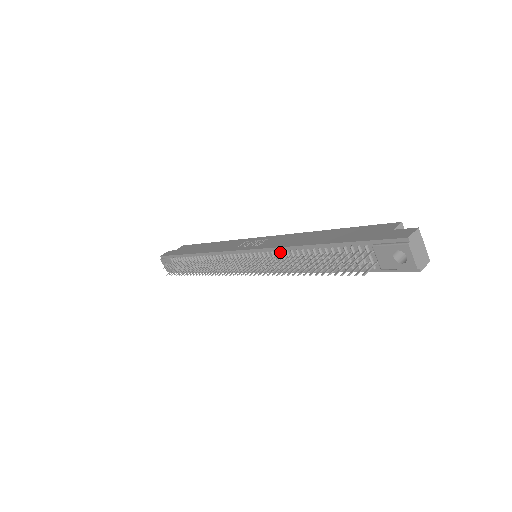
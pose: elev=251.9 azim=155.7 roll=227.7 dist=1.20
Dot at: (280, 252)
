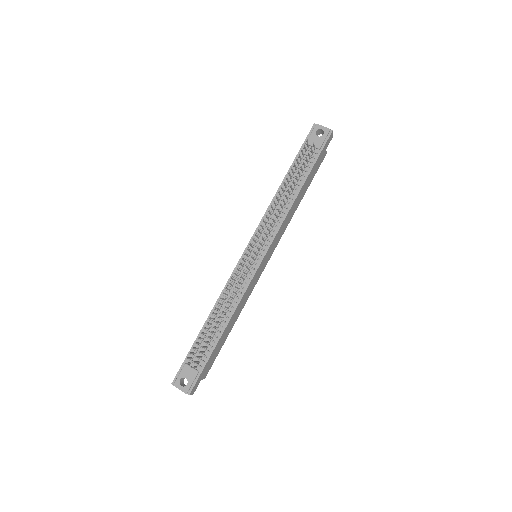
Dot at: (269, 214)
